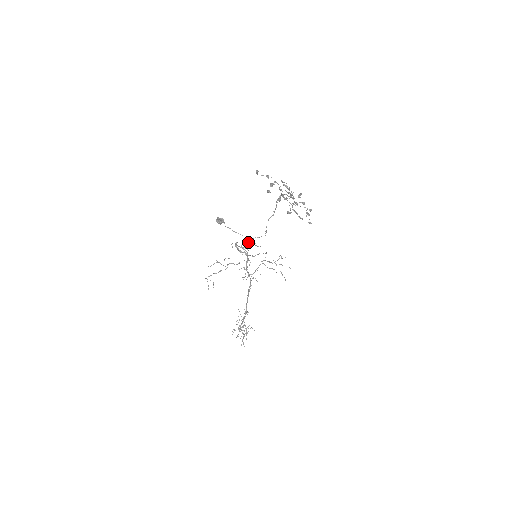
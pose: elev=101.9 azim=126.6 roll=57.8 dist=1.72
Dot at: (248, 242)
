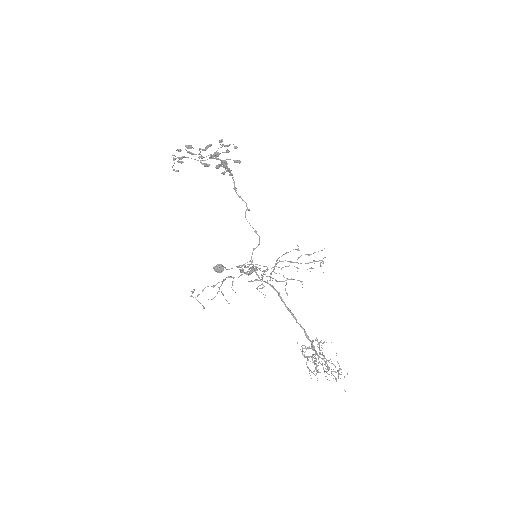
Dot at: (252, 260)
